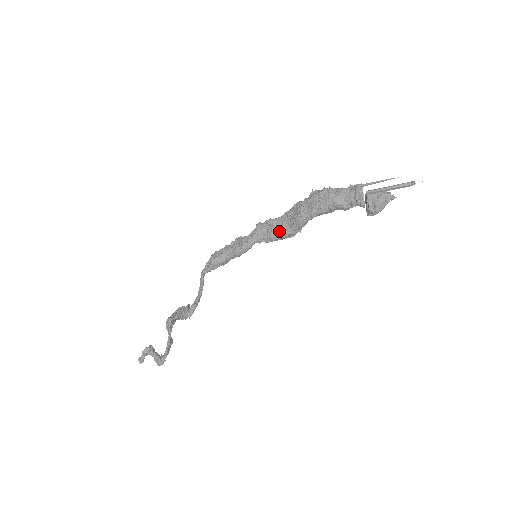
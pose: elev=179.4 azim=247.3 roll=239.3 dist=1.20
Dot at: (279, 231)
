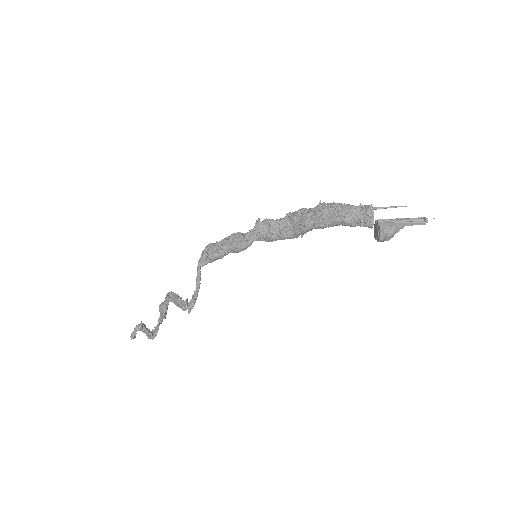
Dot at: (281, 234)
